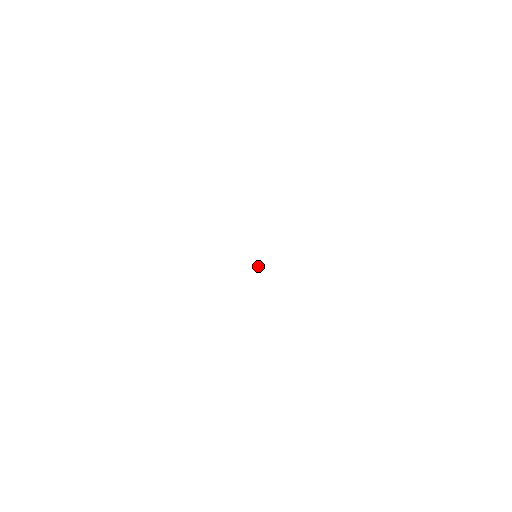
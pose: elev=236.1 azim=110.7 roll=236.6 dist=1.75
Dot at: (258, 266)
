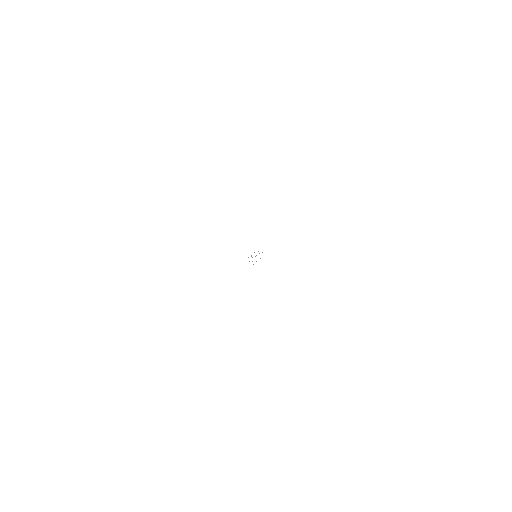
Dot at: occluded
